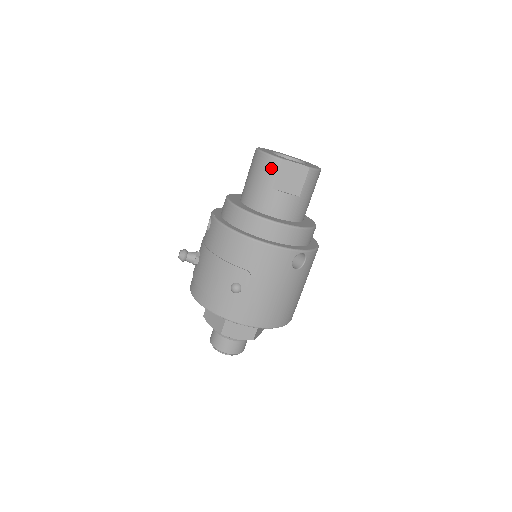
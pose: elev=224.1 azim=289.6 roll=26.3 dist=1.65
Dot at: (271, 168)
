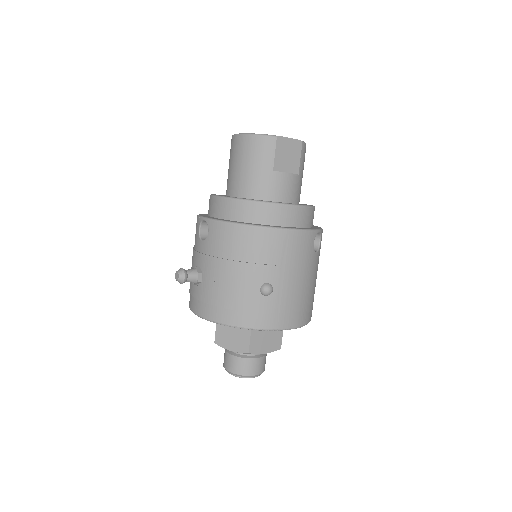
Dot at: (266, 148)
